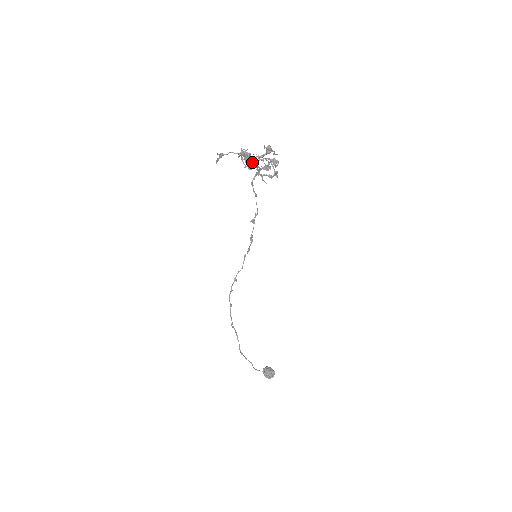
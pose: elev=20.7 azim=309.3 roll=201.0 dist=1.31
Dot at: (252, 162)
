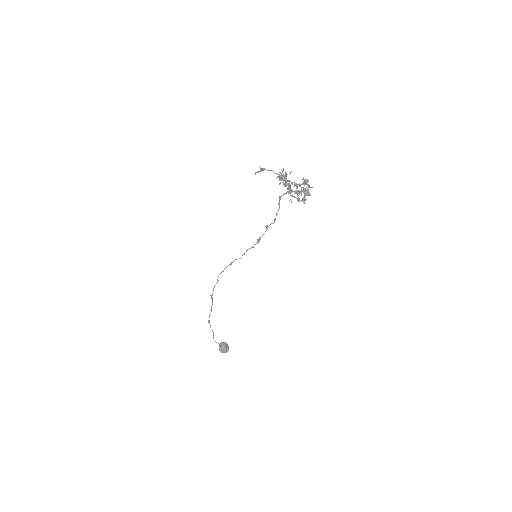
Dot at: (288, 183)
